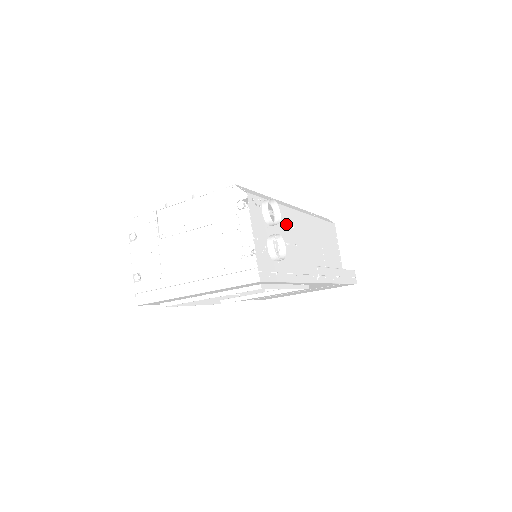
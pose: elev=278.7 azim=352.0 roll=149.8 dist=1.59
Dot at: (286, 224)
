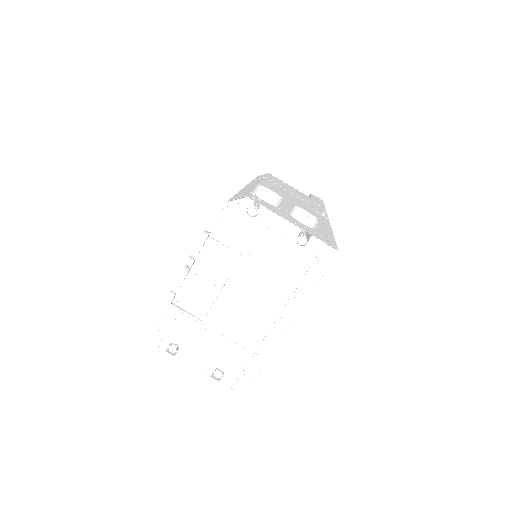
Dot at: occluded
